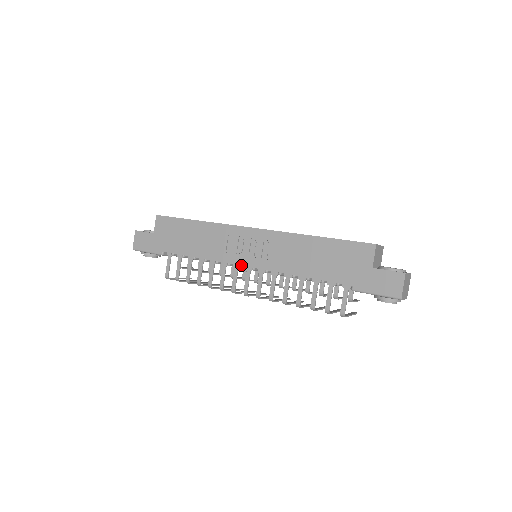
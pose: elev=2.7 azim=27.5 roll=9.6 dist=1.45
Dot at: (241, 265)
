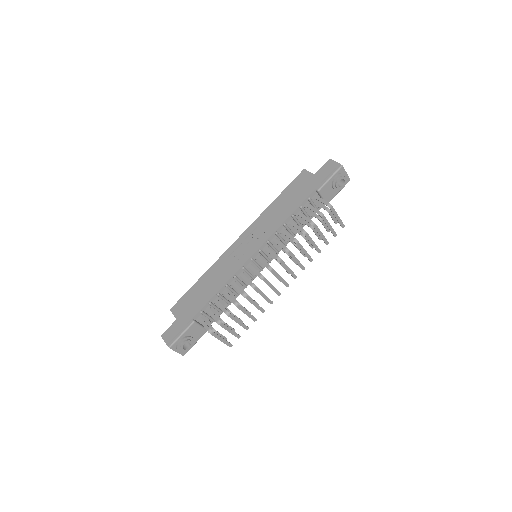
Dot at: (250, 257)
